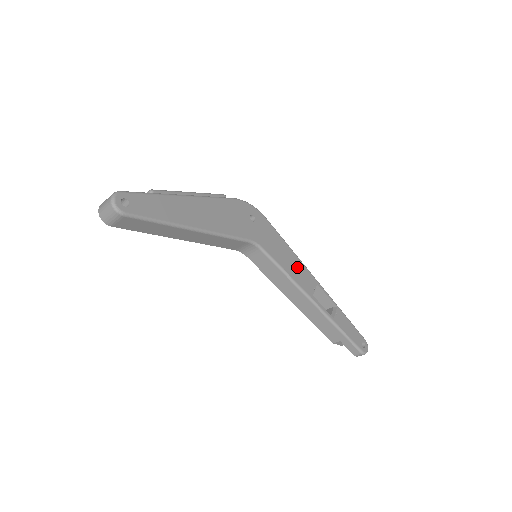
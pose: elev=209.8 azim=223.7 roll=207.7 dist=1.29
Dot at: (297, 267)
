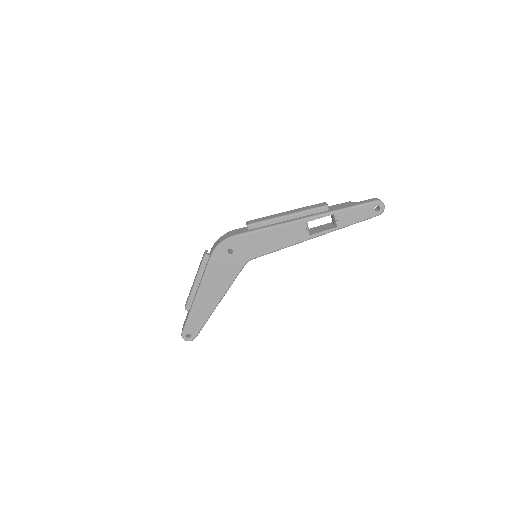
Dot at: (283, 234)
